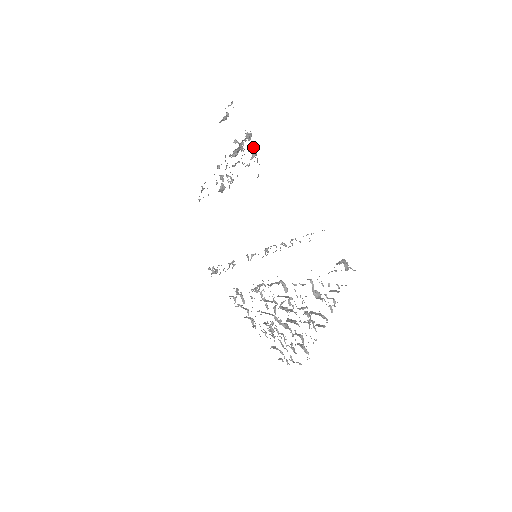
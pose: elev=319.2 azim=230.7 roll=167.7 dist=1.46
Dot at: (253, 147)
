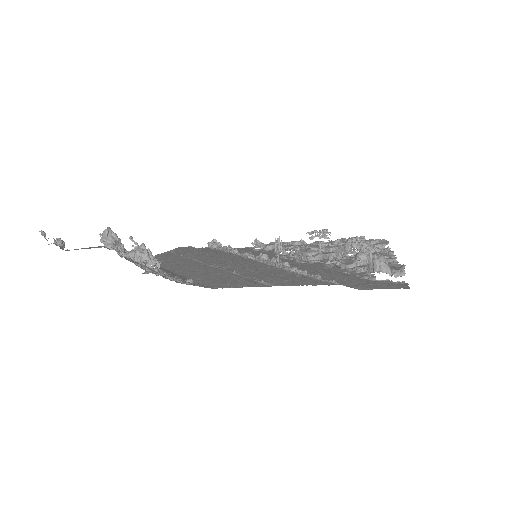
Dot at: (138, 254)
